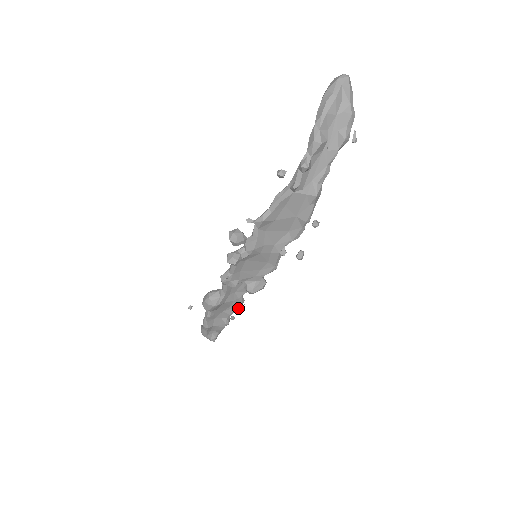
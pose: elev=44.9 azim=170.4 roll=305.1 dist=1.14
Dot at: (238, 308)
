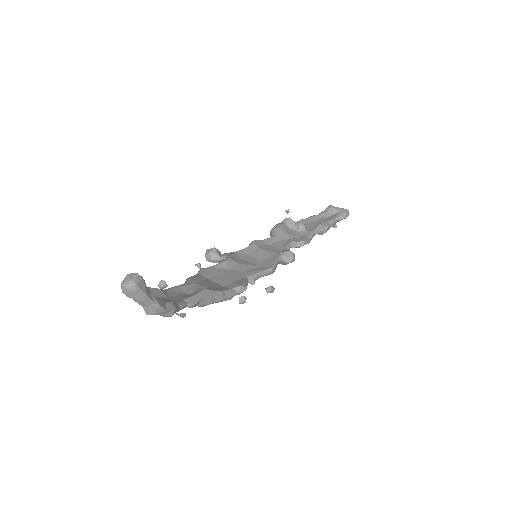
Dot at: (307, 243)
